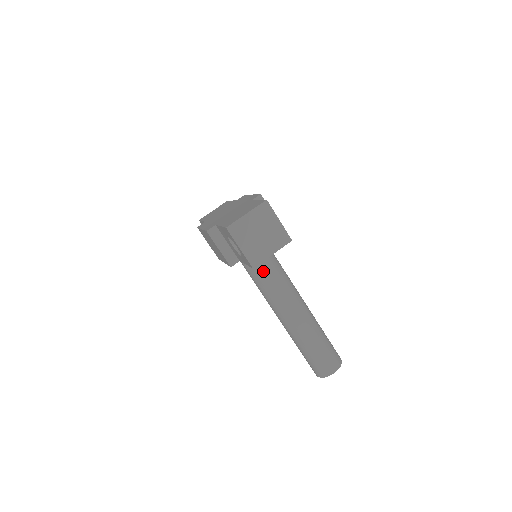
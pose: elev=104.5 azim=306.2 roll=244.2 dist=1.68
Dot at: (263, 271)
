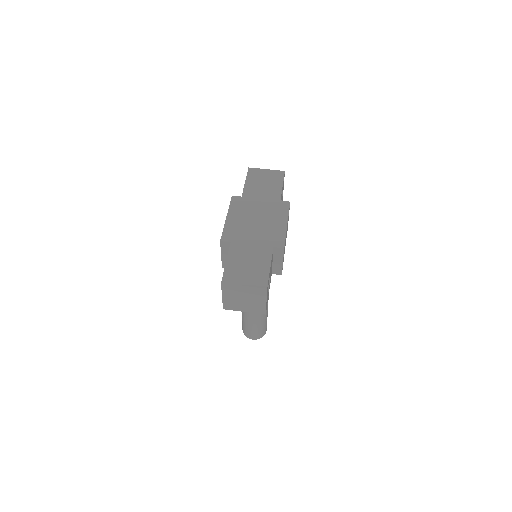
Dot at: occluded
